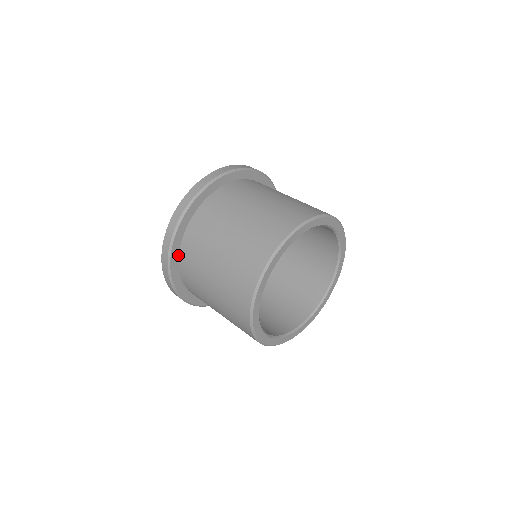
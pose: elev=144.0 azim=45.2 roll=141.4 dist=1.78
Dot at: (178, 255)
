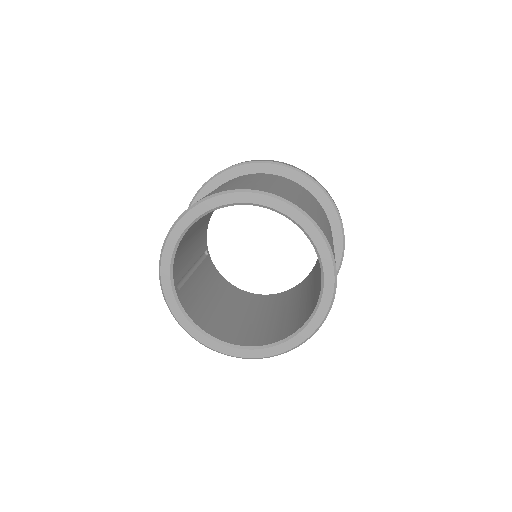
Dot at: occluded
